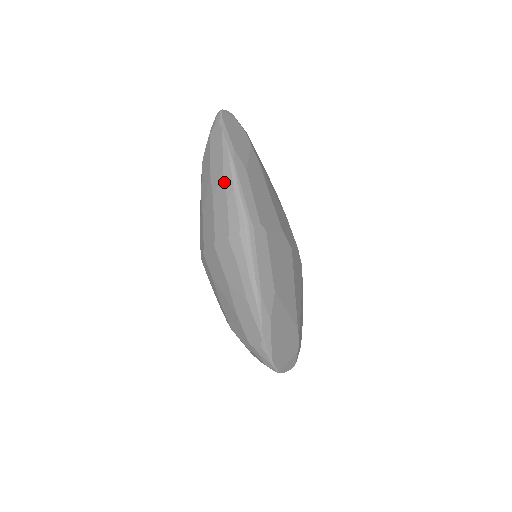
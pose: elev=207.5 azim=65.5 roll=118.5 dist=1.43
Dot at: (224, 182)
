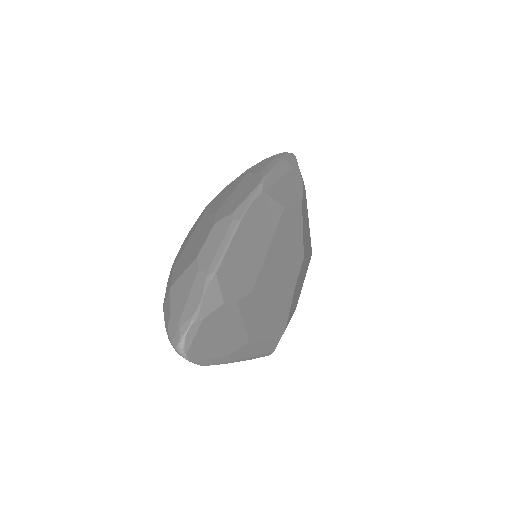
Dot at: occluded
